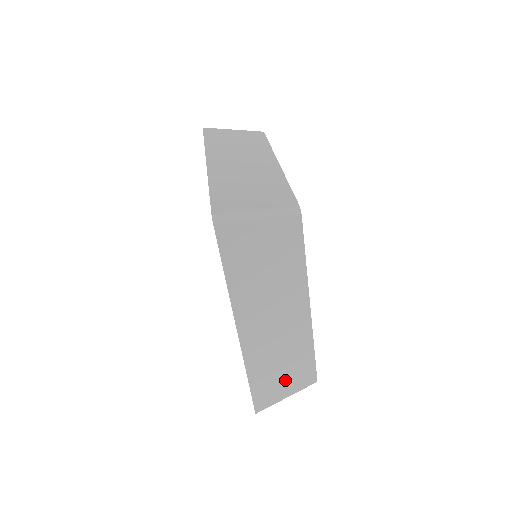
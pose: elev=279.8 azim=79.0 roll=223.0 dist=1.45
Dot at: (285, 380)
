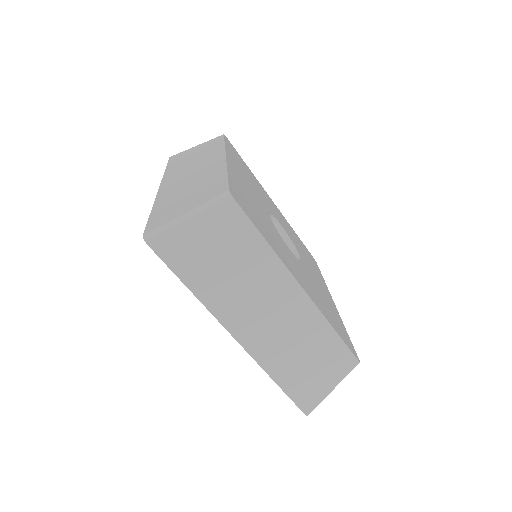
Dot at: (319, 371)
